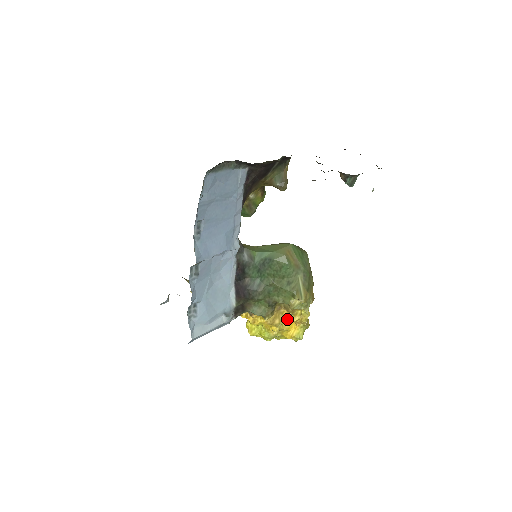
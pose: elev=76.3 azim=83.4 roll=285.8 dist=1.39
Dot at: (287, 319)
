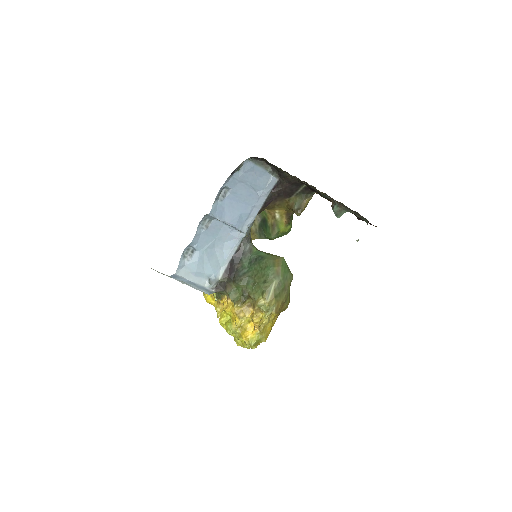
Dot at: (250, 319)
